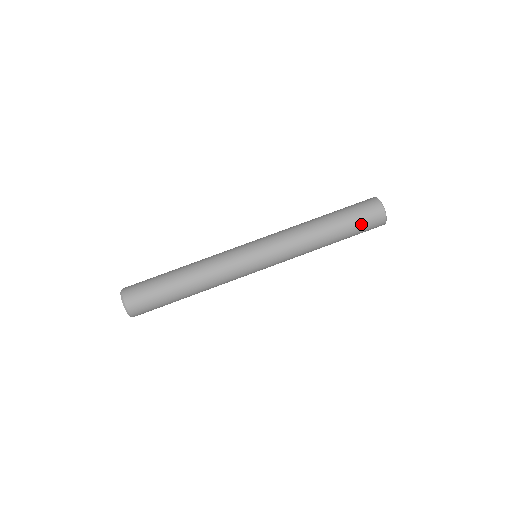
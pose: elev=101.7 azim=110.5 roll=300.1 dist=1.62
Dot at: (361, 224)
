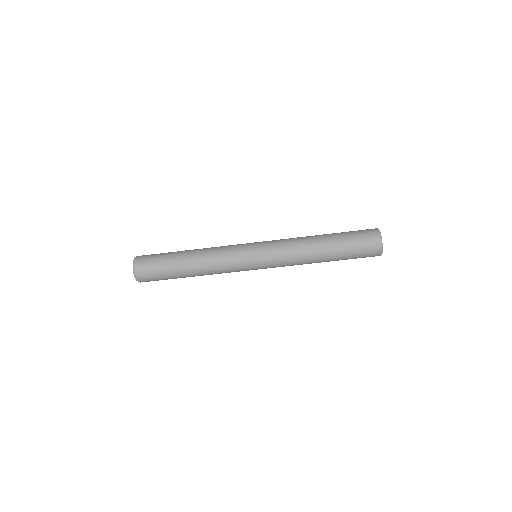
Dot at: occluded
